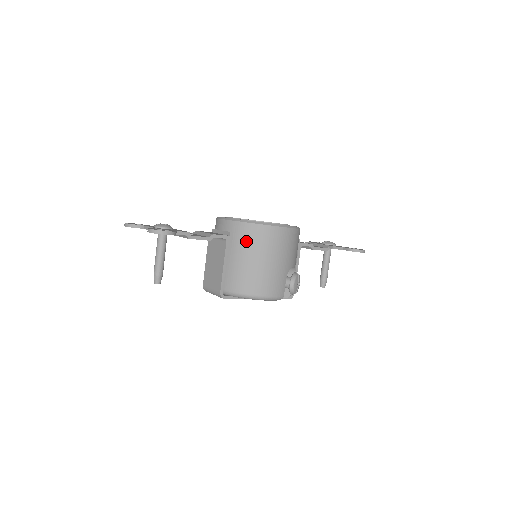
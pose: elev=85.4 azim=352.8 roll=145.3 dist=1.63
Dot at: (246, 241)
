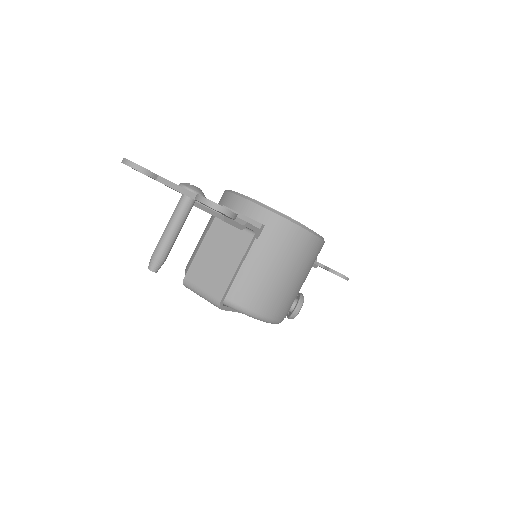
Dot at: (278, 243)
